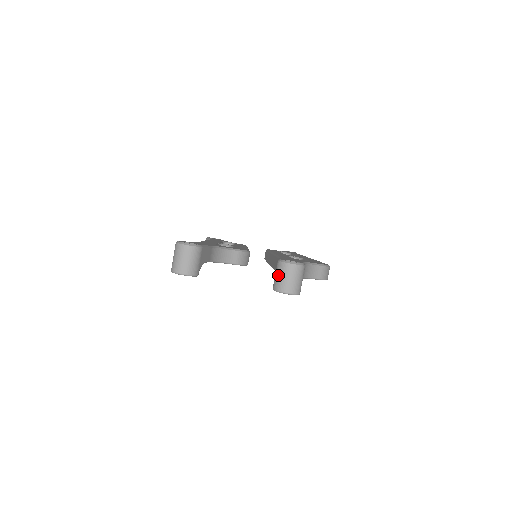
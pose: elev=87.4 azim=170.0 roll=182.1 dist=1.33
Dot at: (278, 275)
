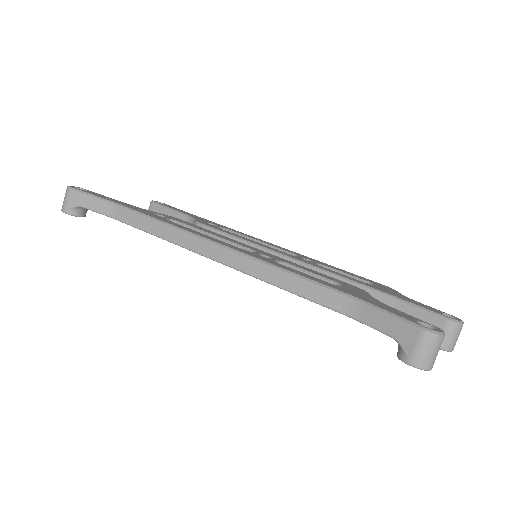
Dot at: (452, 336)
